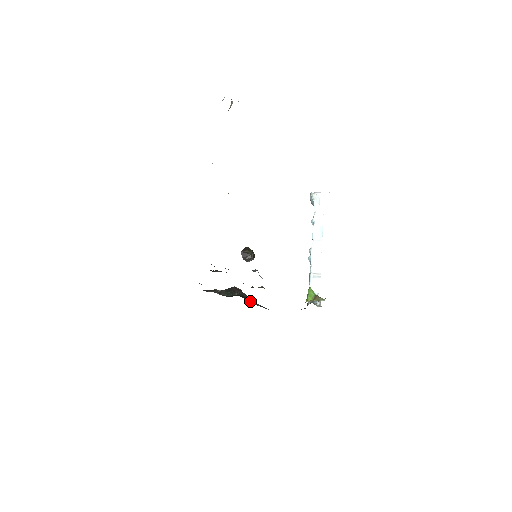
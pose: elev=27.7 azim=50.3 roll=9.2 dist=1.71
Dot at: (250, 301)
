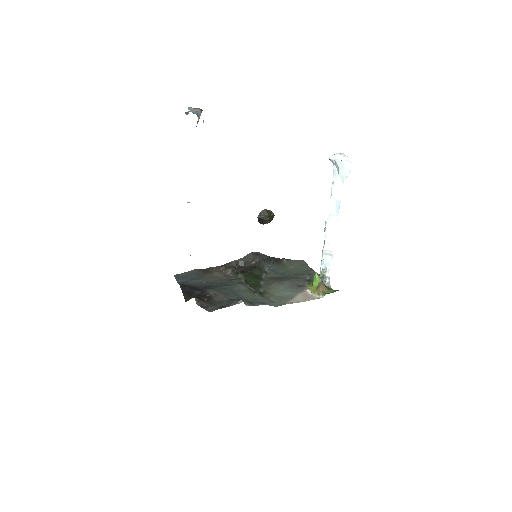
Dot at: (267, 266)
